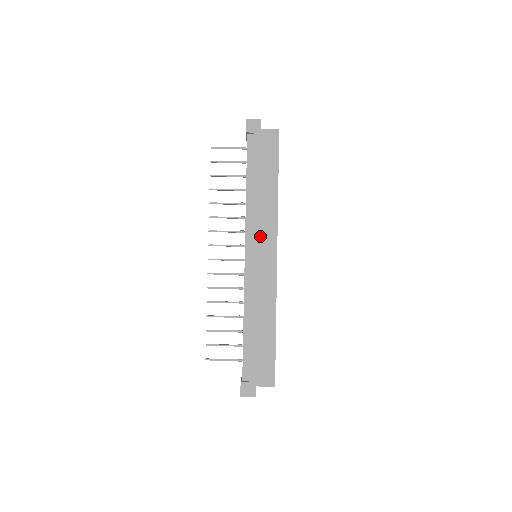
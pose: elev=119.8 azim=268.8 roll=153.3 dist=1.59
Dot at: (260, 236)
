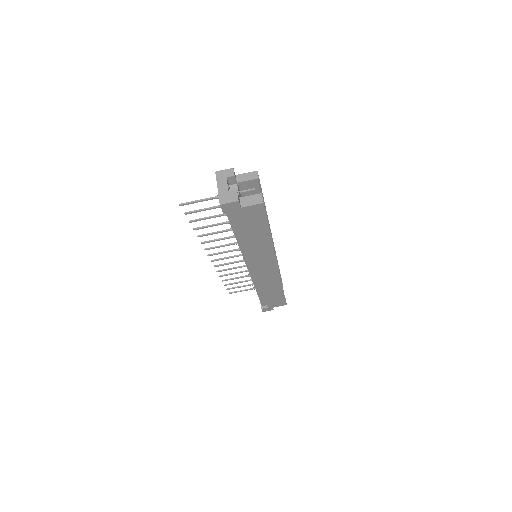
Dot at: (260, 262)
